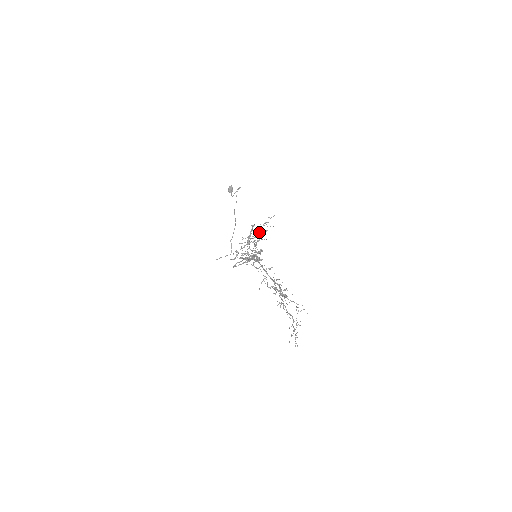
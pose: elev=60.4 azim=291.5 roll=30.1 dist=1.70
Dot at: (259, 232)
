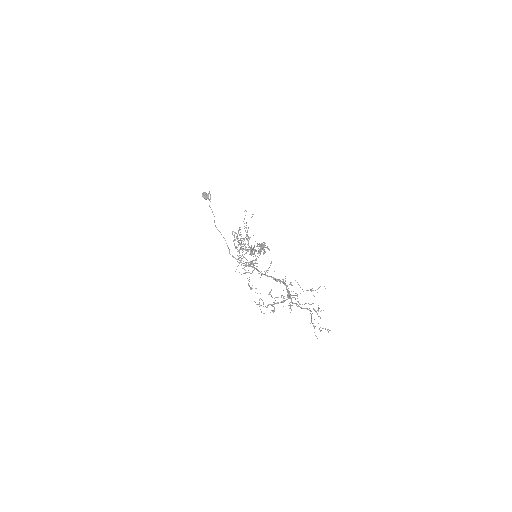
Dot at: (240, 239)
